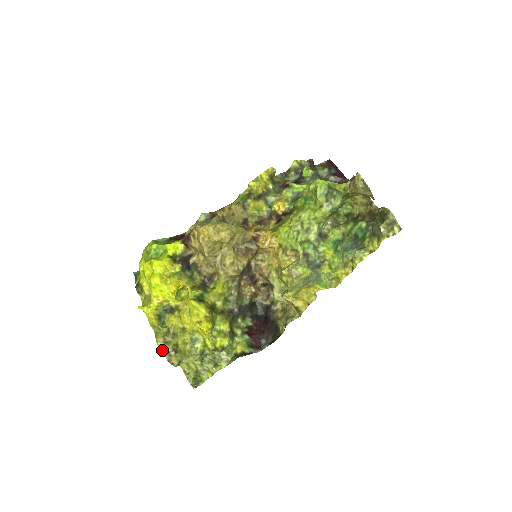
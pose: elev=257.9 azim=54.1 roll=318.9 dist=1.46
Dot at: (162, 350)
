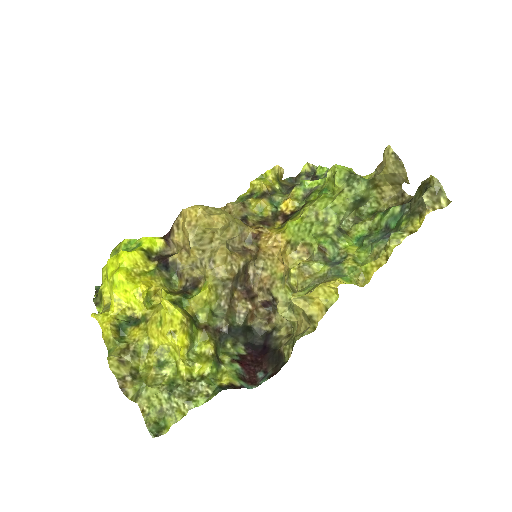
Dot at: (114, 372)
